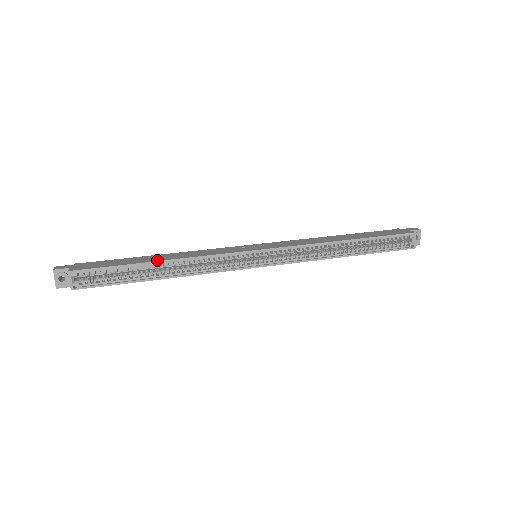
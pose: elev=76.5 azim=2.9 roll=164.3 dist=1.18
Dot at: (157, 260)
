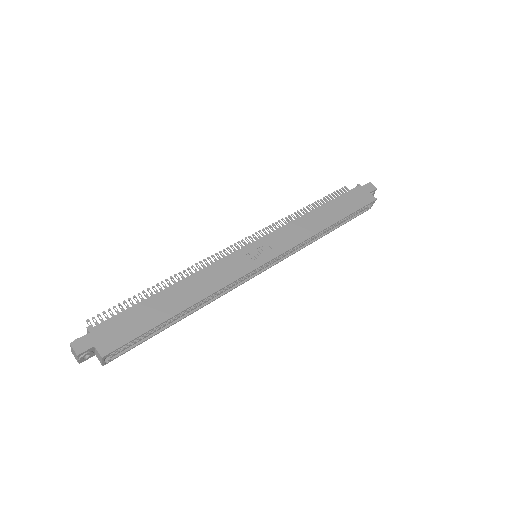
Dot at: (183, 308)
